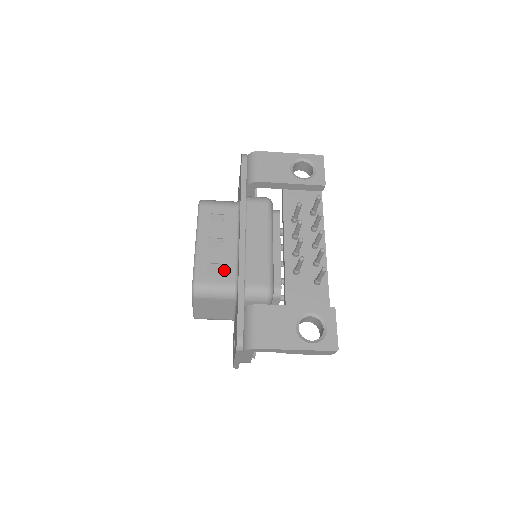
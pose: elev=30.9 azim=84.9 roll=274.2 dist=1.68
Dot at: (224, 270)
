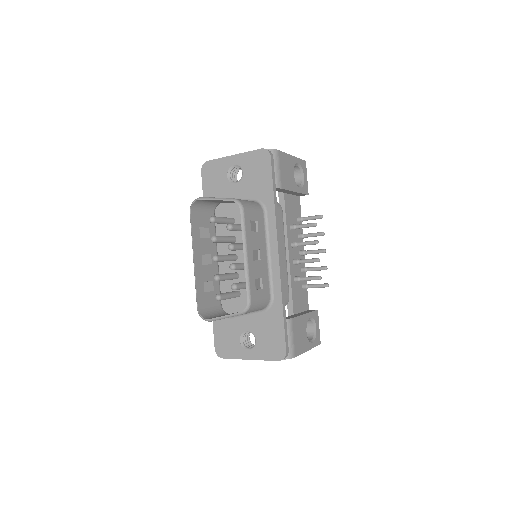
Dot at: (264, 285)
